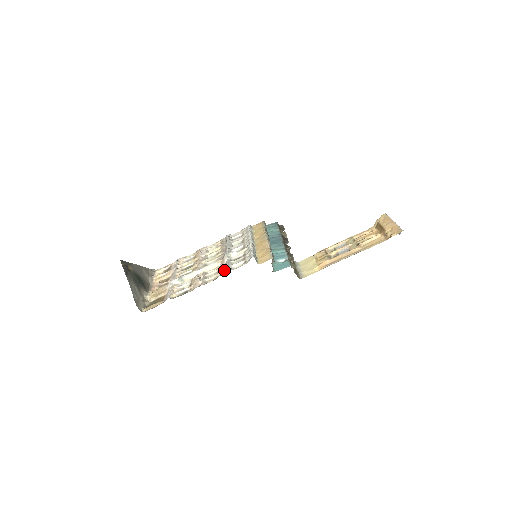
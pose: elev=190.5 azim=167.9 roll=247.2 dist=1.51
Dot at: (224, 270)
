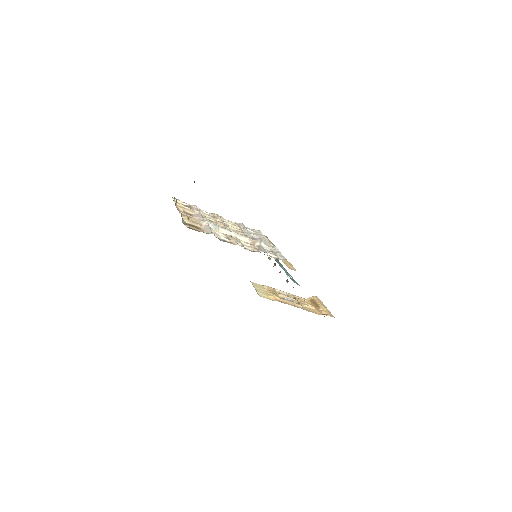
Dot at: (259, 250)
